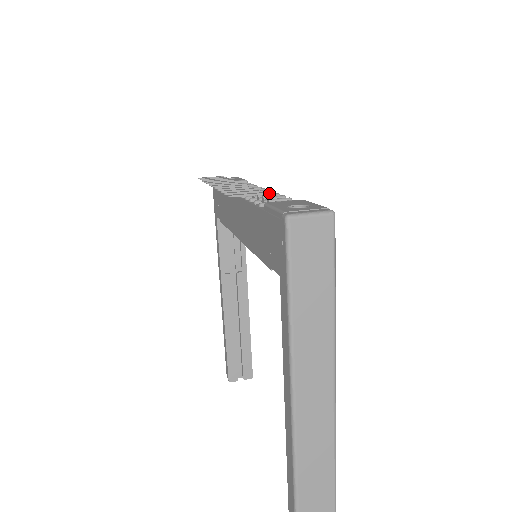
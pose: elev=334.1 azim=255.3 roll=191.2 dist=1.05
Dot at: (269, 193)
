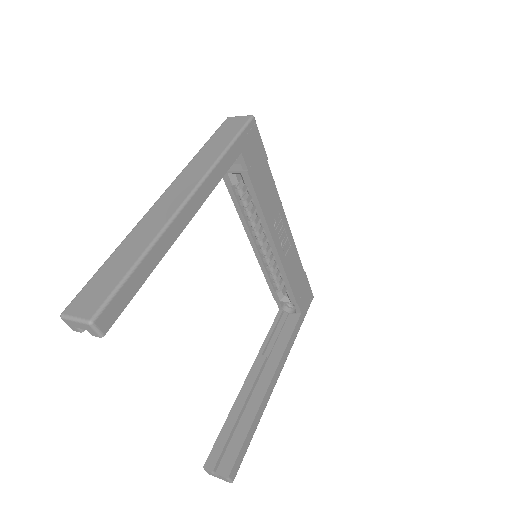
Dot at: occluded
